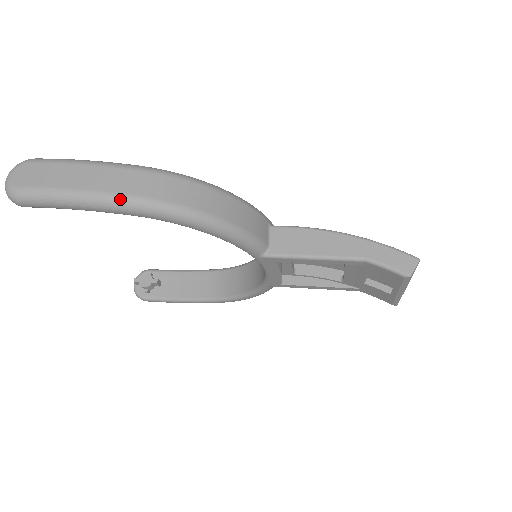
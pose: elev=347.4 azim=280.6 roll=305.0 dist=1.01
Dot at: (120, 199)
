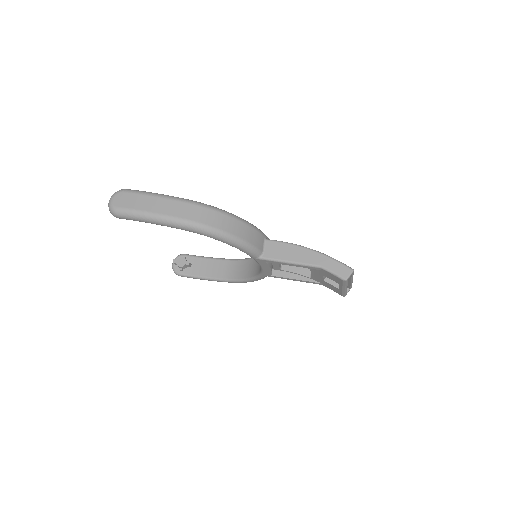
Dot at: (176, 220)
